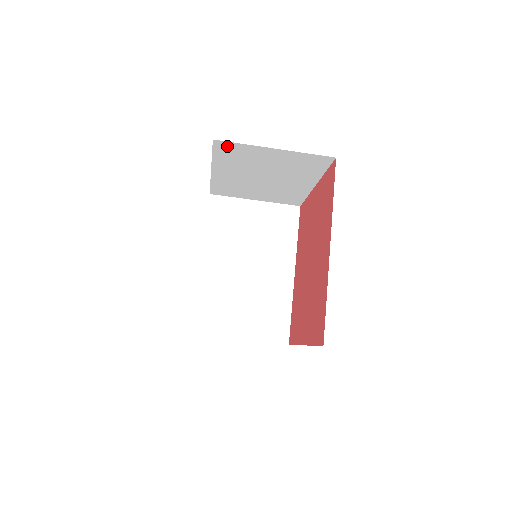
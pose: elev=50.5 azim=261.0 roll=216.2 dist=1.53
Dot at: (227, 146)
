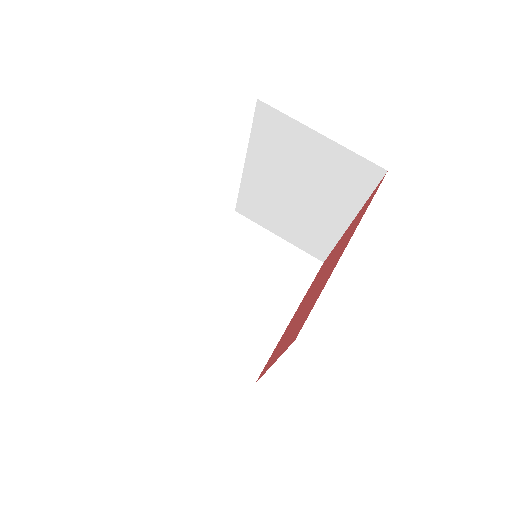
Dot at: (240, 223)
